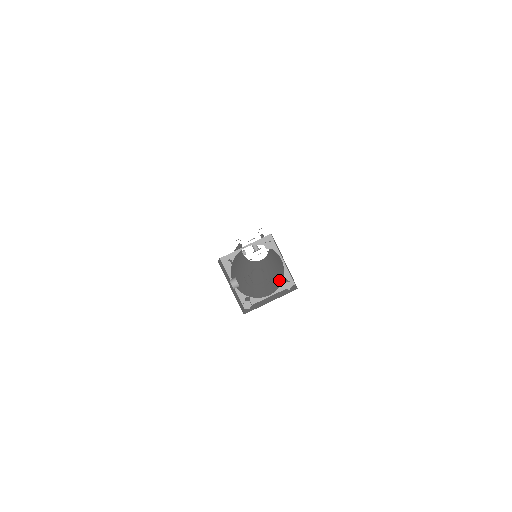
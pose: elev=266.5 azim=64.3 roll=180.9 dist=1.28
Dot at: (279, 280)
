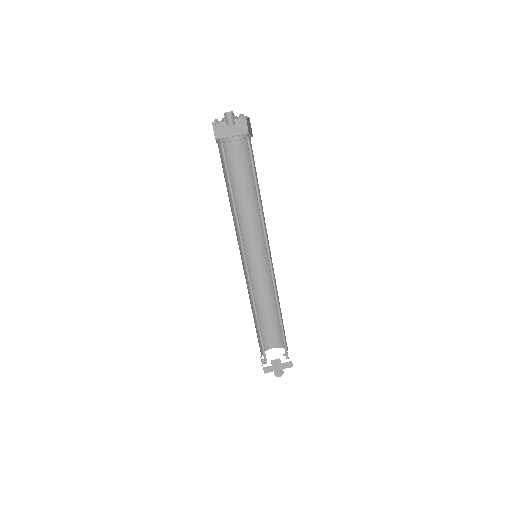
Dot at: occluded
